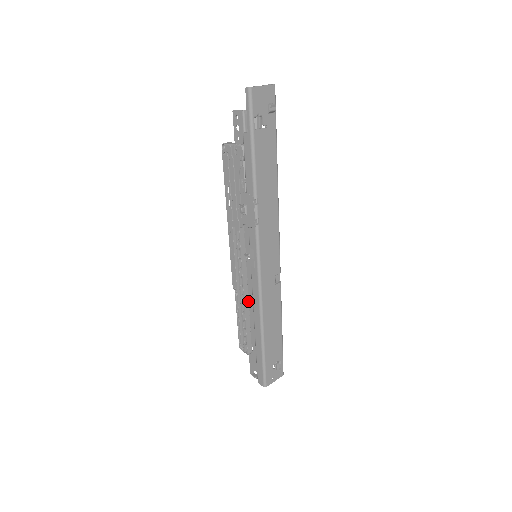
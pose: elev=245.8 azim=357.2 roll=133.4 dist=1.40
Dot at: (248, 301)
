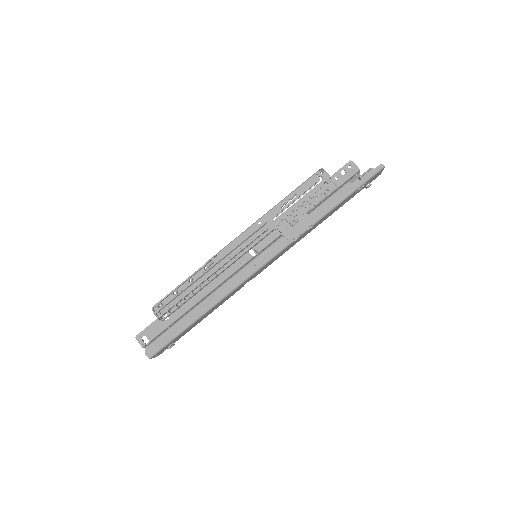
Dot at: (212, 281)
